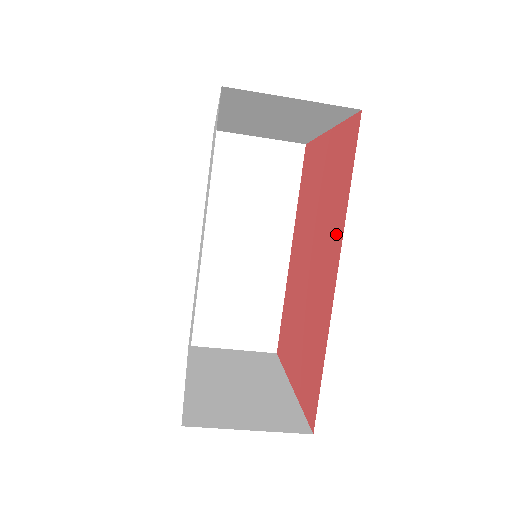
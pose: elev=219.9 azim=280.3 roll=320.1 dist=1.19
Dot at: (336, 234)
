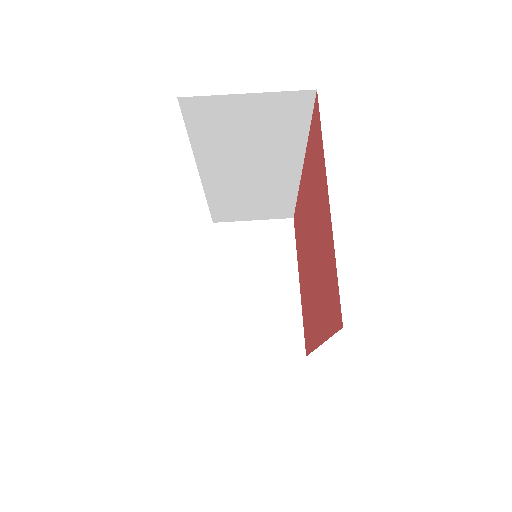
Dot at: (300, 200)
